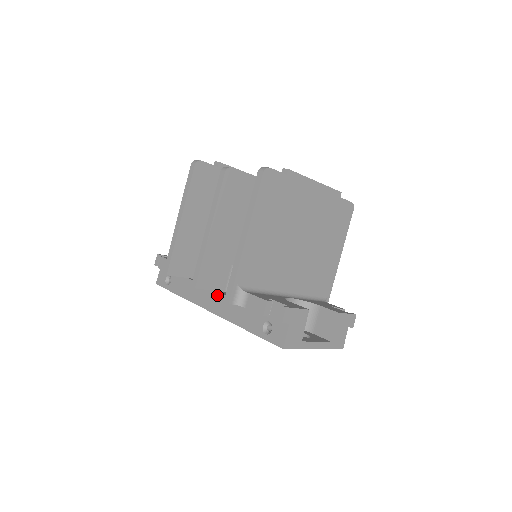
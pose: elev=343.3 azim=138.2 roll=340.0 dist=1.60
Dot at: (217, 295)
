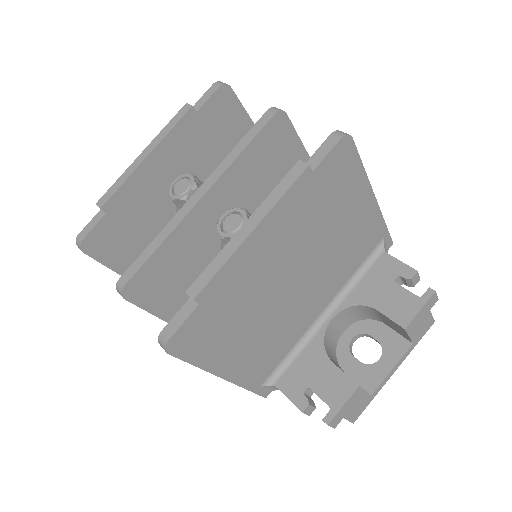
Dot at: occluded
